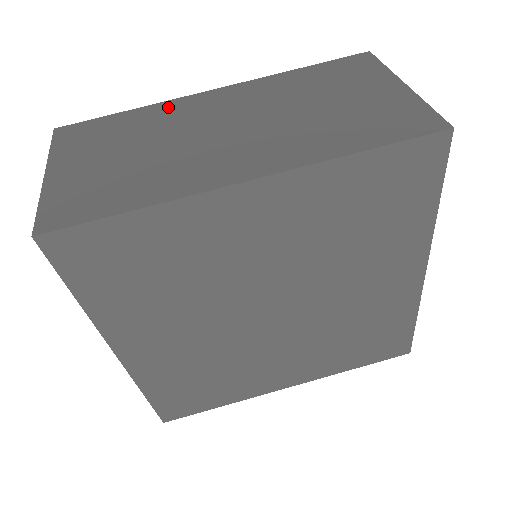
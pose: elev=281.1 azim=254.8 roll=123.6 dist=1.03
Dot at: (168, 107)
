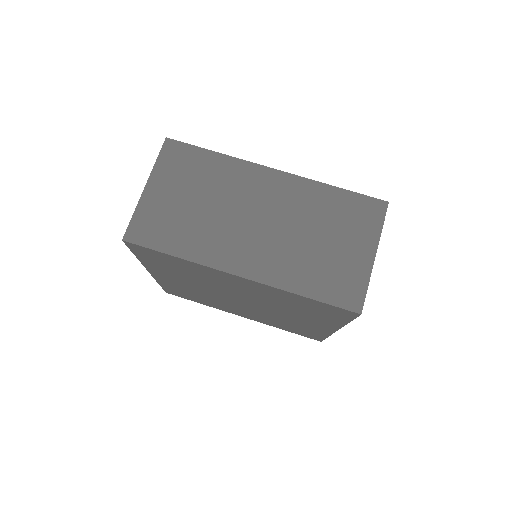
Dot at: (239, 168)
